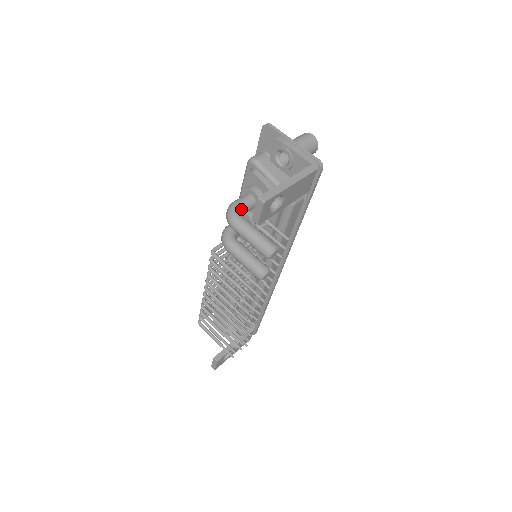
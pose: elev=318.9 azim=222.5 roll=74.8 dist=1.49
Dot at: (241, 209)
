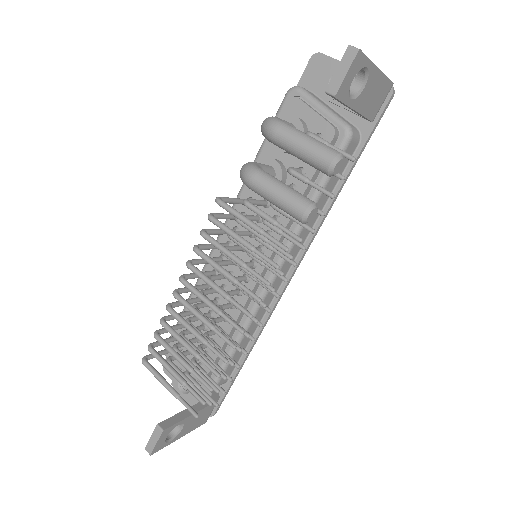
Dot at: occluded
